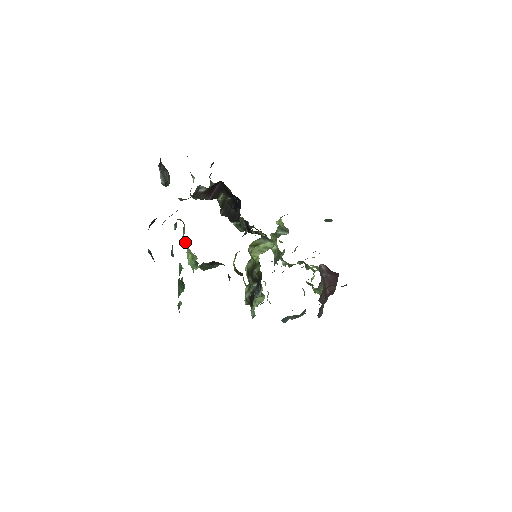
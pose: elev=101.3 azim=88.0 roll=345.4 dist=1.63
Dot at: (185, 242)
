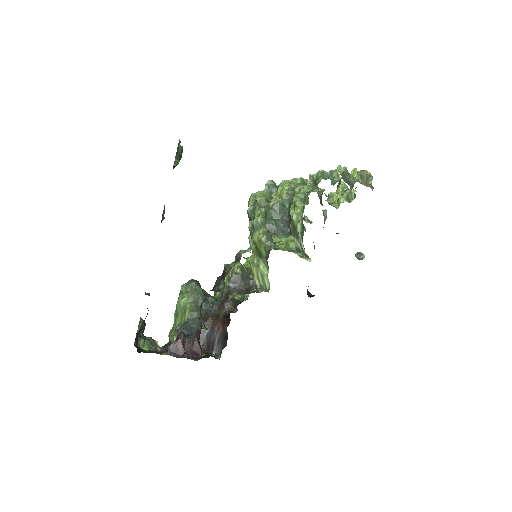
Dot at: occluded
